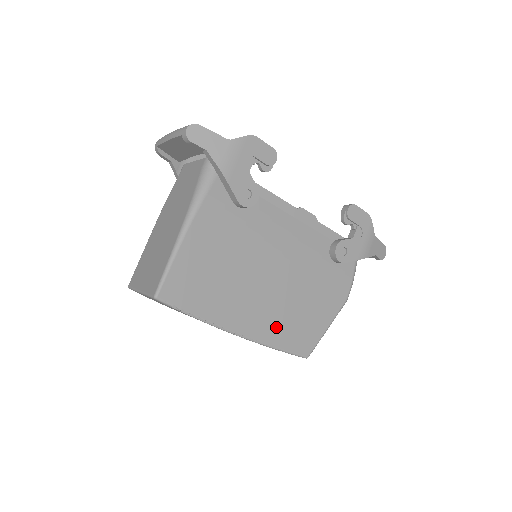
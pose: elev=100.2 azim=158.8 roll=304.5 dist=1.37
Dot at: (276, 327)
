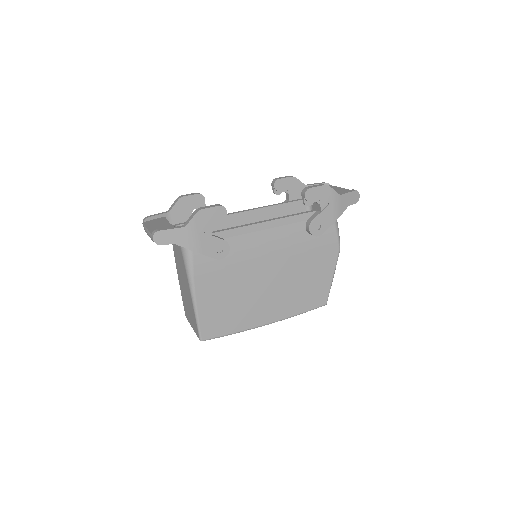
Dot at: (291, 303)
